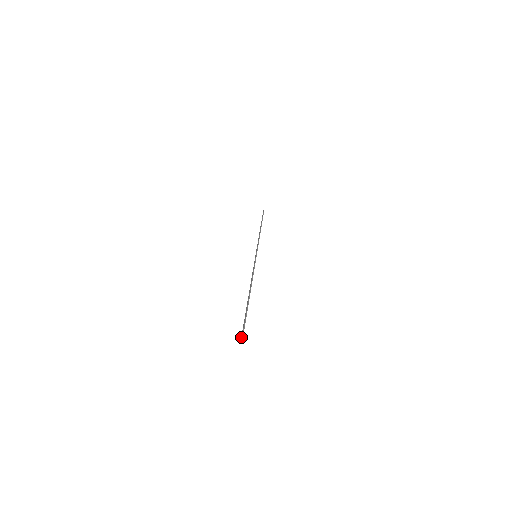
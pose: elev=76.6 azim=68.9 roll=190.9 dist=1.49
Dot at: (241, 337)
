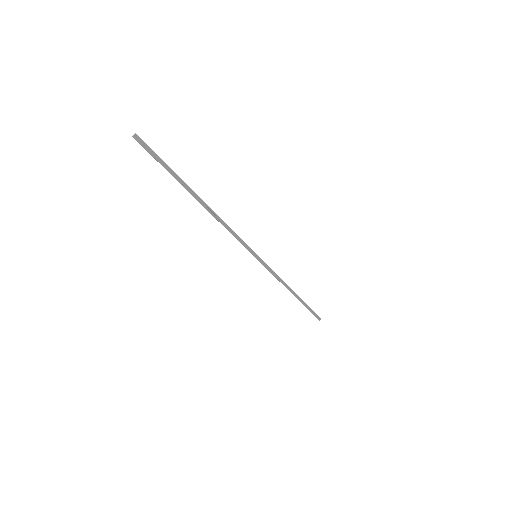
Dot at: (140, 140)
